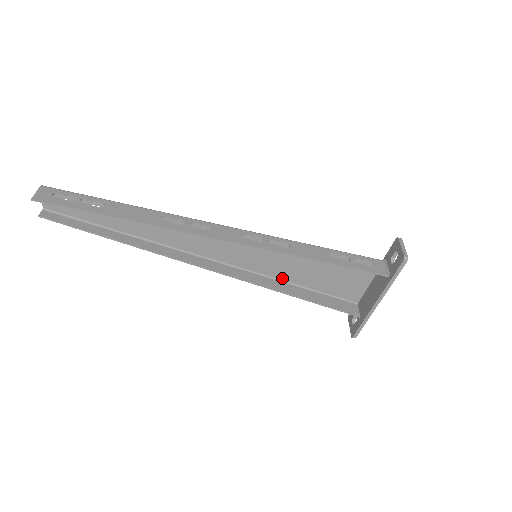
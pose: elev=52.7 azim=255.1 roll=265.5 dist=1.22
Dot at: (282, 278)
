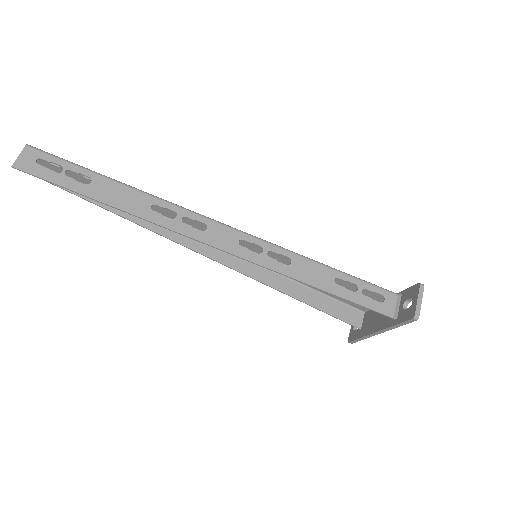
Dot at: occluded
